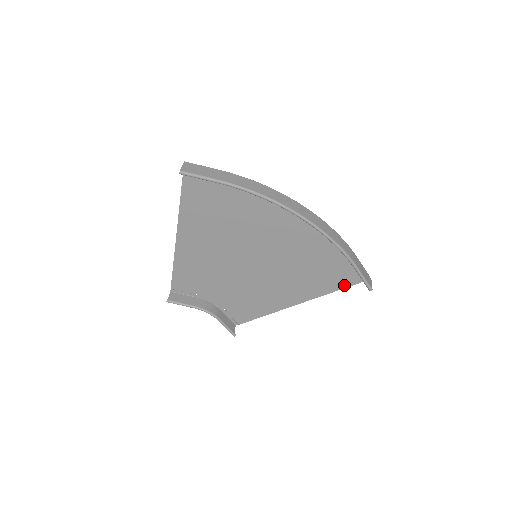
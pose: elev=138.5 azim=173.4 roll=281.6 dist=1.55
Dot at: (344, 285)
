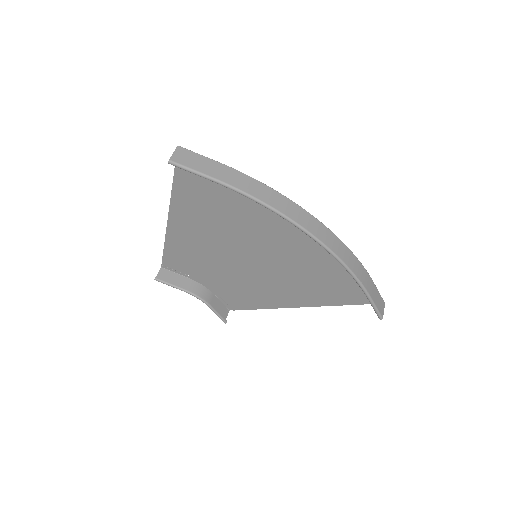
Dot at: (353, 302)
